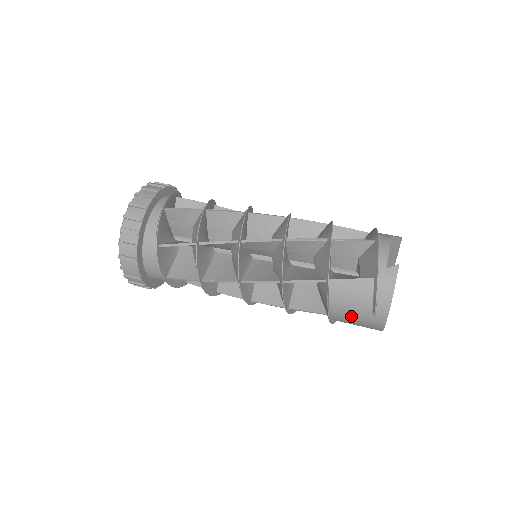
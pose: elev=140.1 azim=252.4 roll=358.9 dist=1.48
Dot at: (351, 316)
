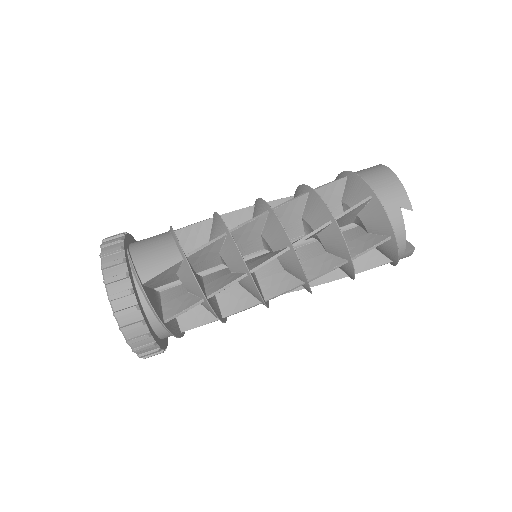
Dot at: occluded
